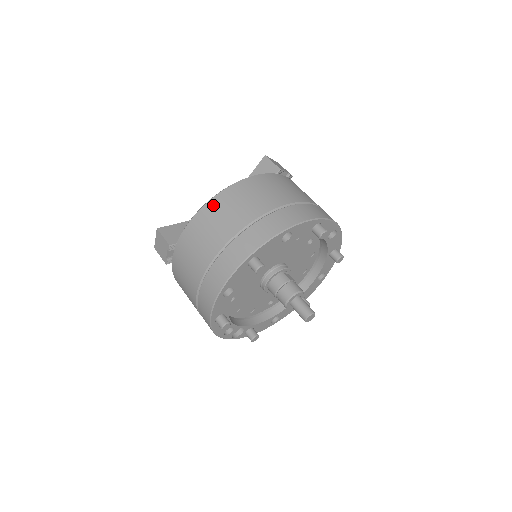
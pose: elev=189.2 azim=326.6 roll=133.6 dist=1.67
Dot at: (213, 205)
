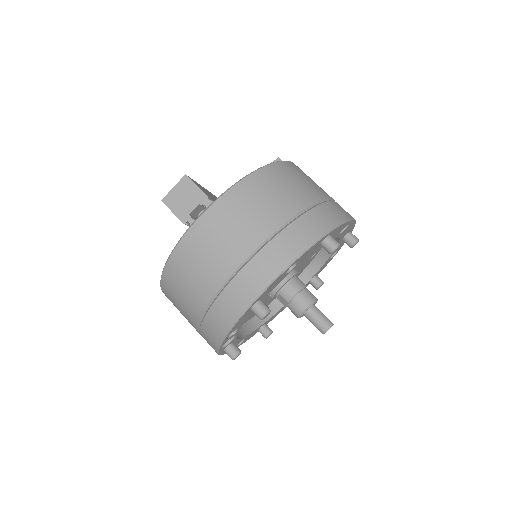
Dot at: (276, 170)
